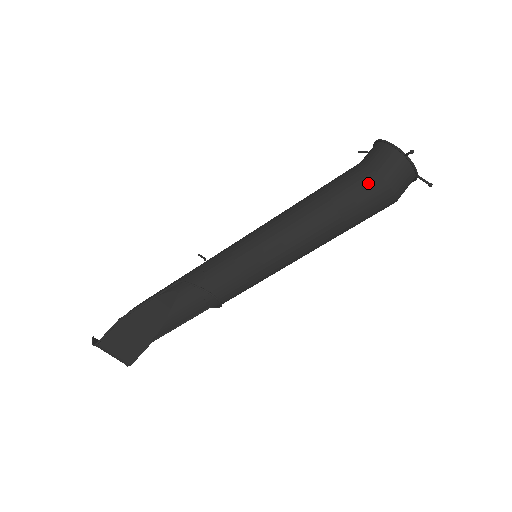
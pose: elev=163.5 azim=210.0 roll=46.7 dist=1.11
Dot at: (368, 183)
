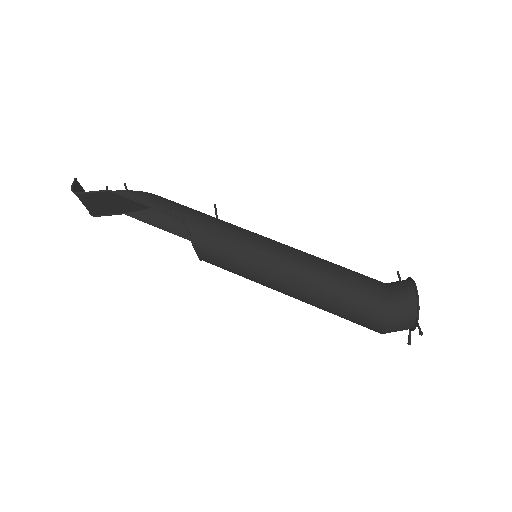
Dot at: (375, 317)
